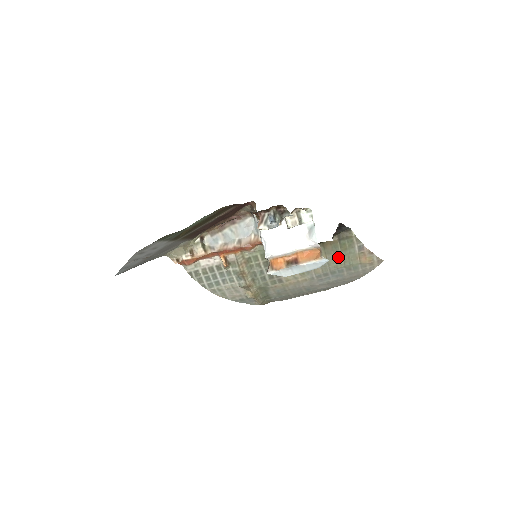
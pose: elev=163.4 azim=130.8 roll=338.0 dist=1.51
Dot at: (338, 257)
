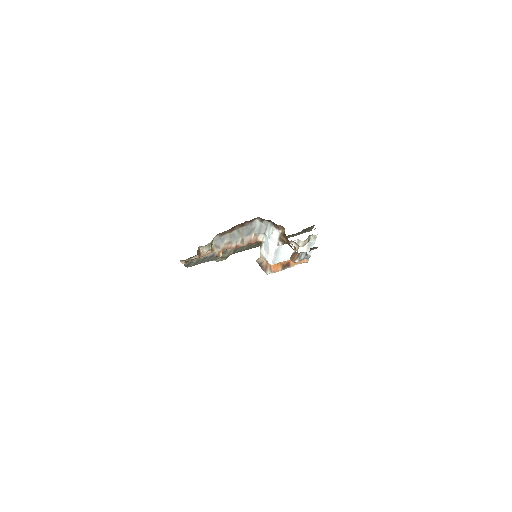
Dot at: occluded
